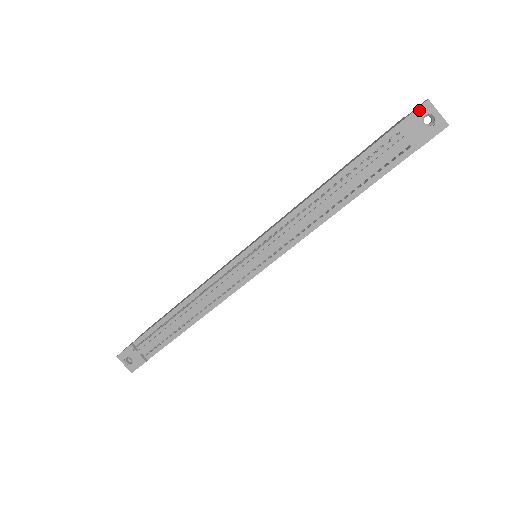
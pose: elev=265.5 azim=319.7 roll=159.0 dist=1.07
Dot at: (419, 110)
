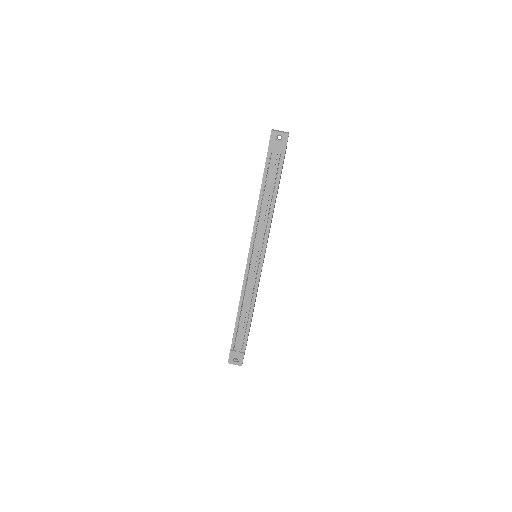
Dot at: (271, 137)
